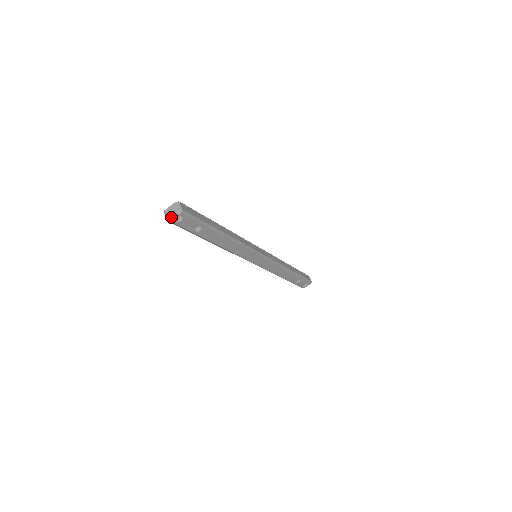
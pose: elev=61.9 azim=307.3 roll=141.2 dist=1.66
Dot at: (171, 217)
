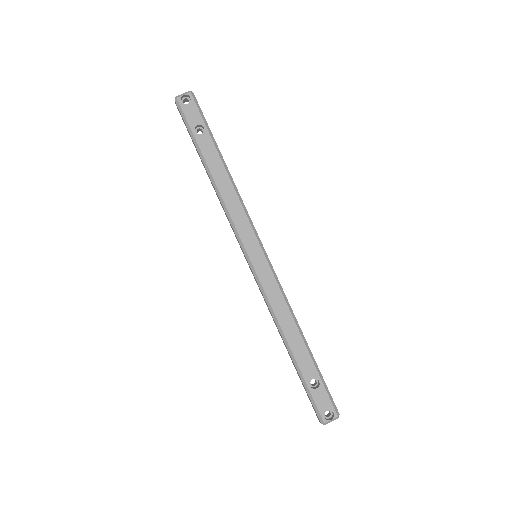
Dot at: (180, 95)
